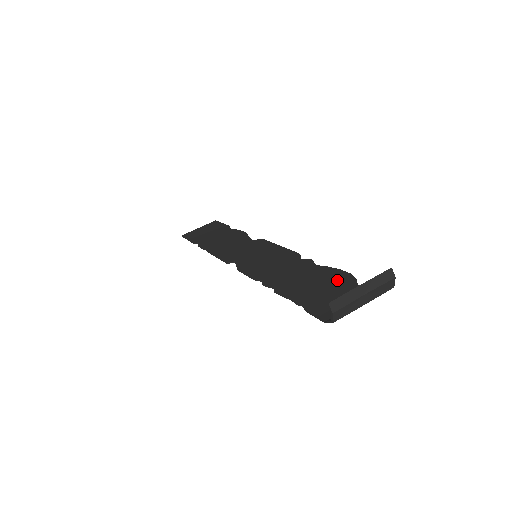
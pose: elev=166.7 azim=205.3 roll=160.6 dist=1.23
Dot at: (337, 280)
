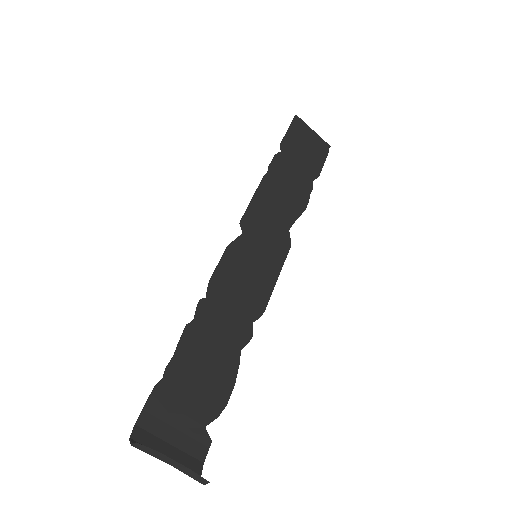
Dot at: (213, 395)
